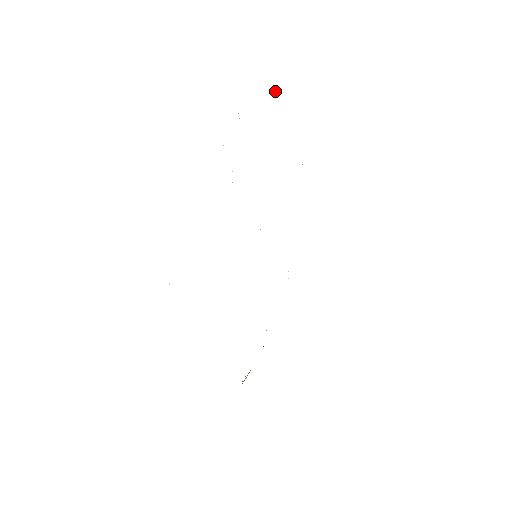
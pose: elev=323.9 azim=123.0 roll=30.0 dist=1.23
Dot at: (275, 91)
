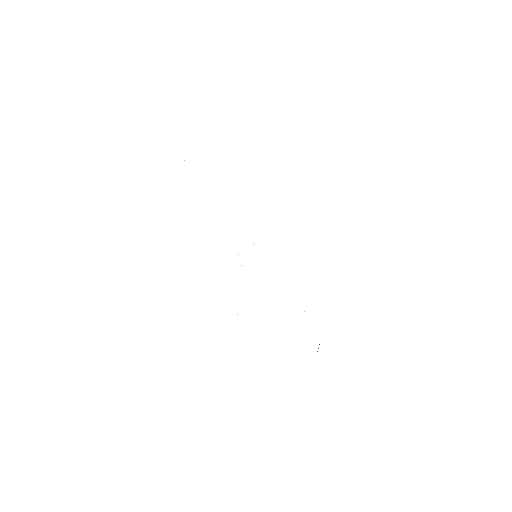
Dot at: occluded
